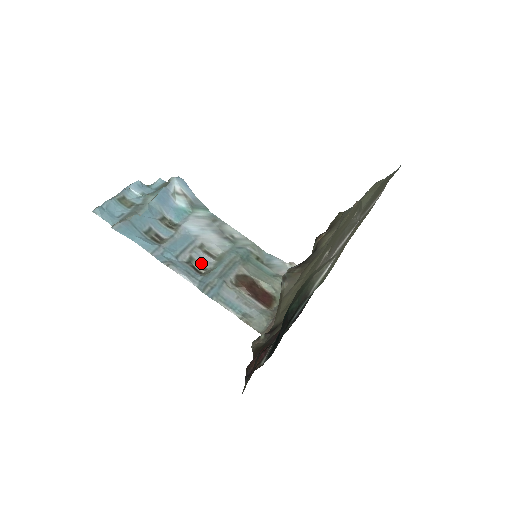
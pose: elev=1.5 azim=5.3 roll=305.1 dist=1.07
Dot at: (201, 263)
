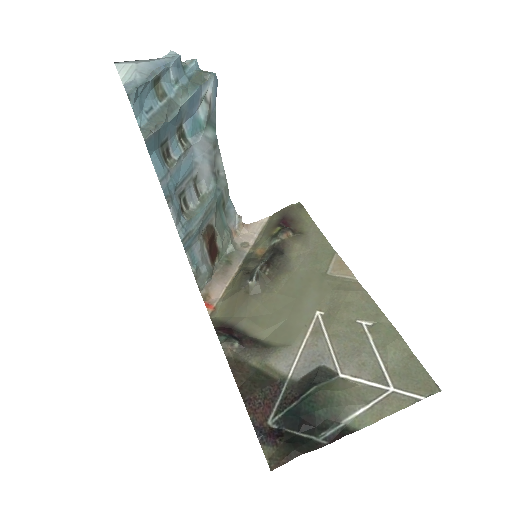
Dot at: (187, 199)
